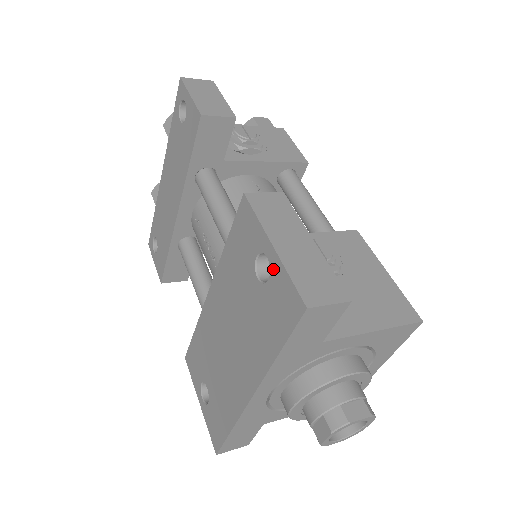
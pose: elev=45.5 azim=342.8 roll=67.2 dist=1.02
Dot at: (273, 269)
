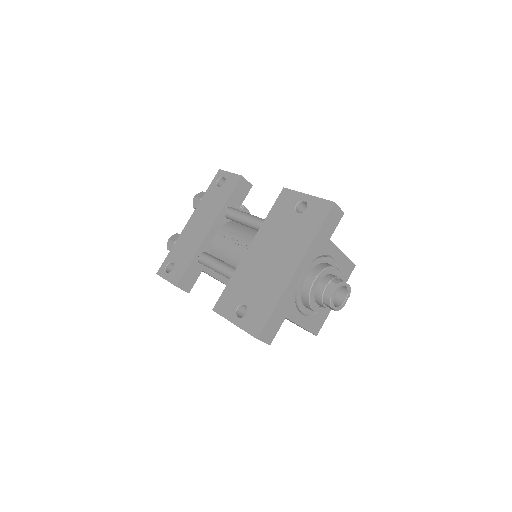
Dot at: (310, 202)
